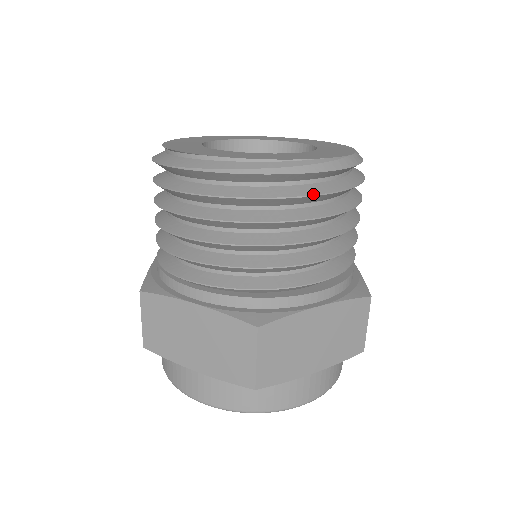
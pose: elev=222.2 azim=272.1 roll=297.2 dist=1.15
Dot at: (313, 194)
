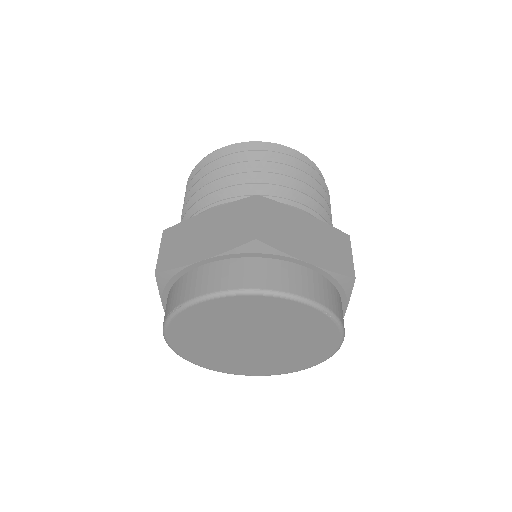
Dot at: (291, 156)
